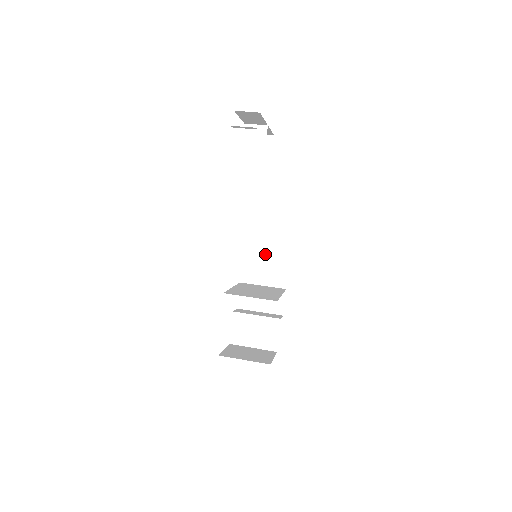
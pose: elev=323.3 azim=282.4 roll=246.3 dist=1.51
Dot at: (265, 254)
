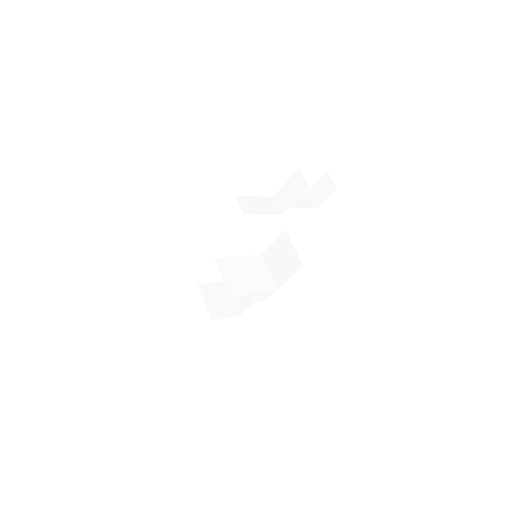
Dot at: (284, 255)
